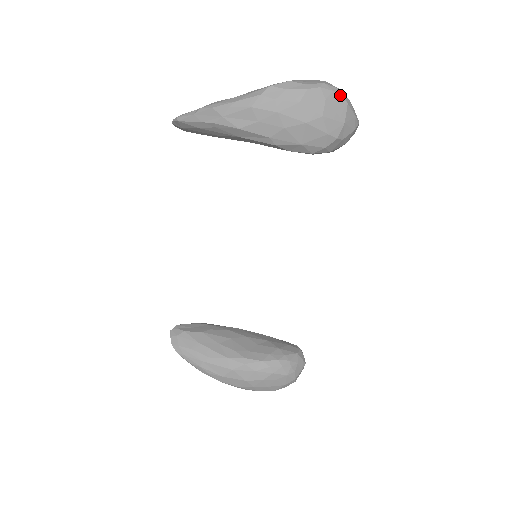
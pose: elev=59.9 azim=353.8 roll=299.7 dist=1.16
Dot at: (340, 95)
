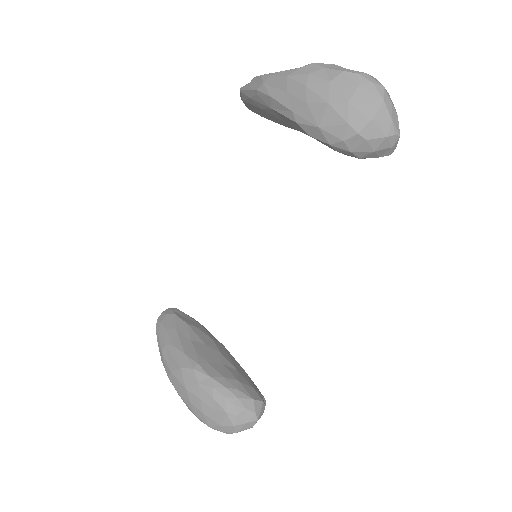
Dot at: (379, 89)
